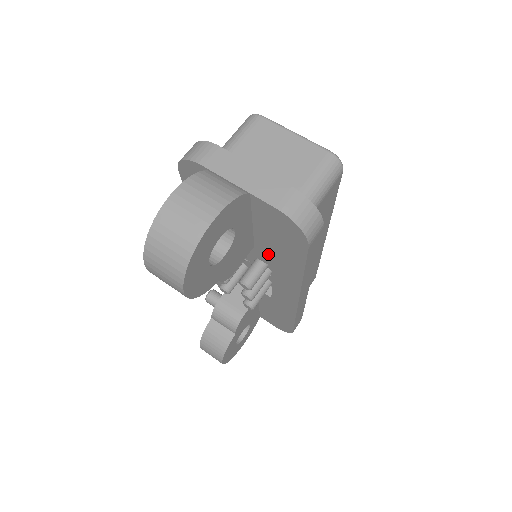
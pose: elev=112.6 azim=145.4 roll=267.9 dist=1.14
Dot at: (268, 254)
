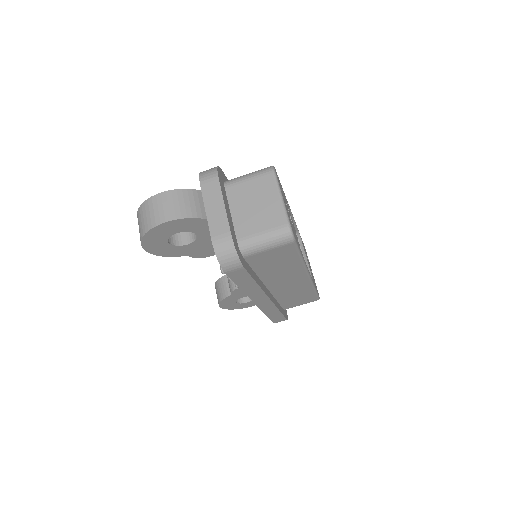
Dot at: occluded
